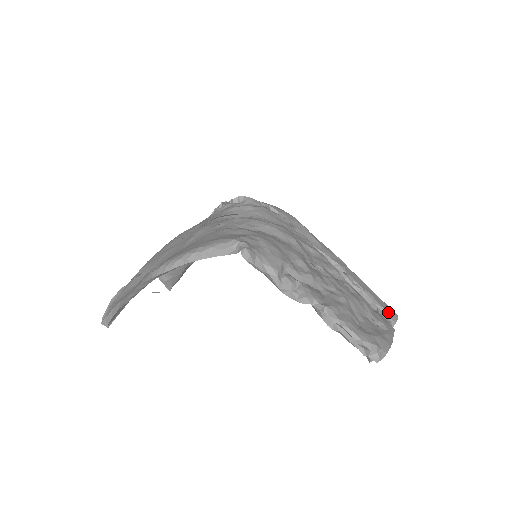
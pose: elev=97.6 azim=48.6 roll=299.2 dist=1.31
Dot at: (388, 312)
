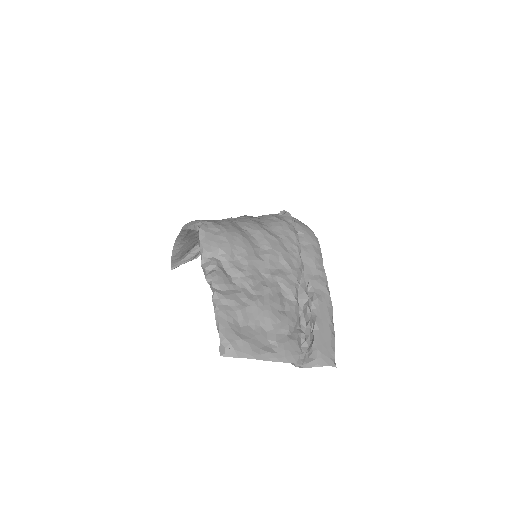
Dot at: (320, 353)
